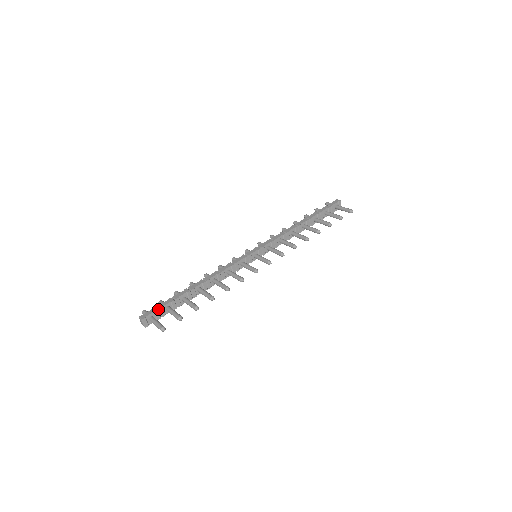
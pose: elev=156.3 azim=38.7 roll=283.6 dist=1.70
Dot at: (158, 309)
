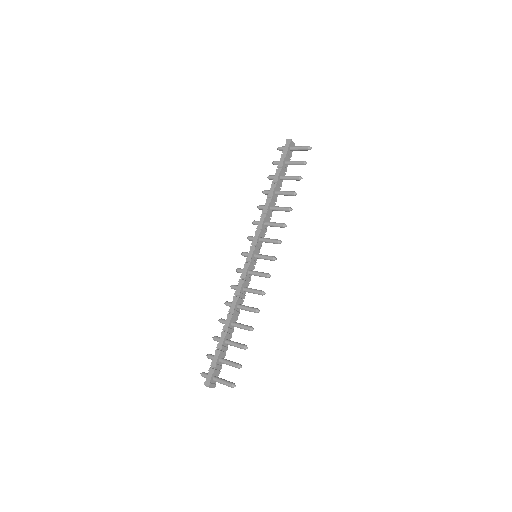
Dot at: (214, 368)
